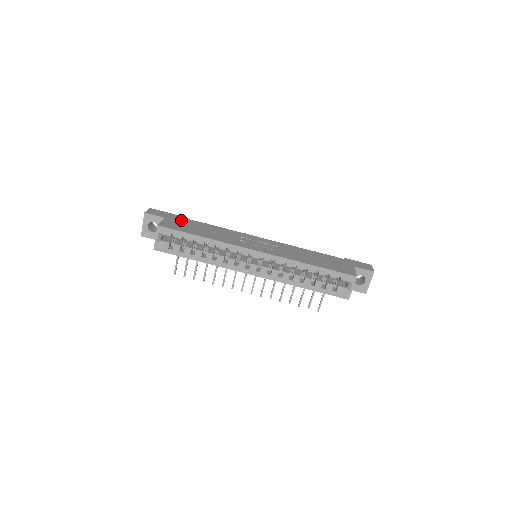
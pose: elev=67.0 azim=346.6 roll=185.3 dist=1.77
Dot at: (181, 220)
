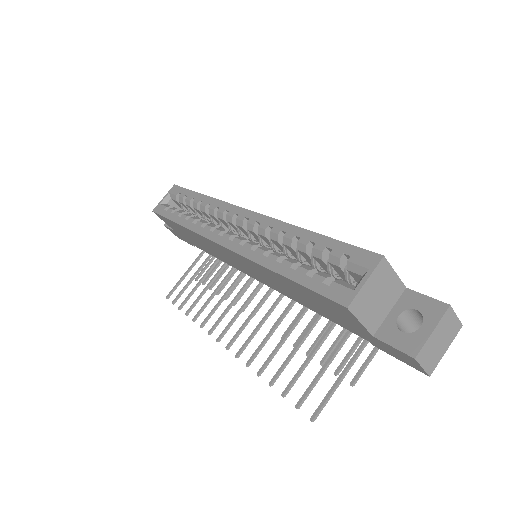
Dot at: occluded
